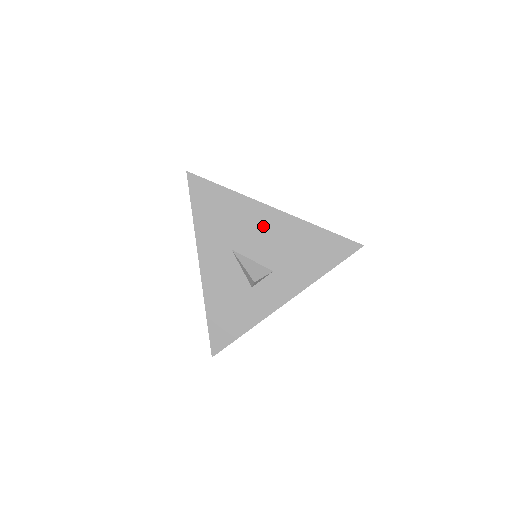
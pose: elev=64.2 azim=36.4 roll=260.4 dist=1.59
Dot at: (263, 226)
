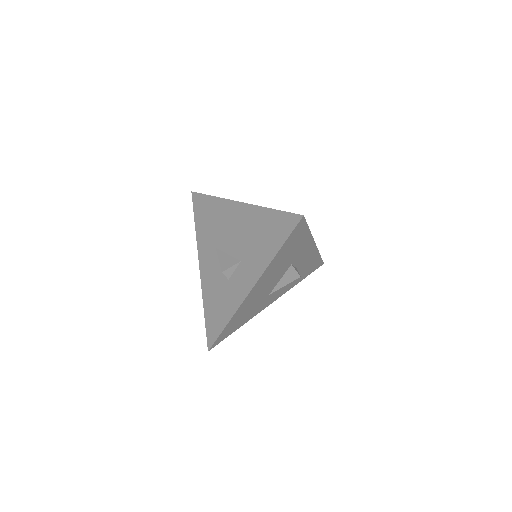
Dot at: (233, 221)
